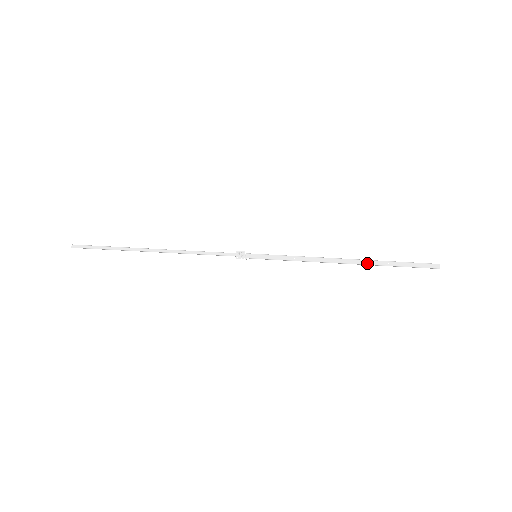
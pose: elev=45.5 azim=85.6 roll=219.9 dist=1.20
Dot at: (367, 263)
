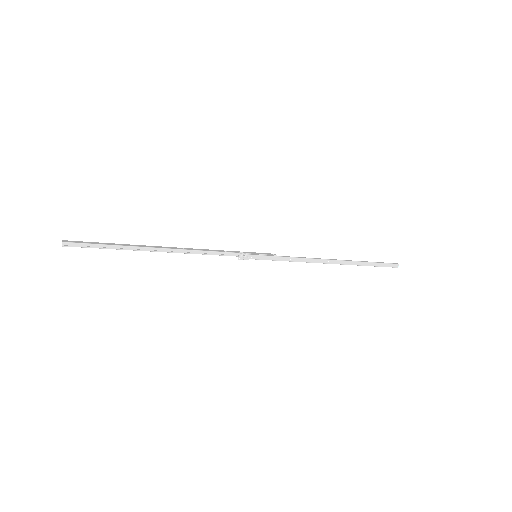
Dot at: (347, 263)
